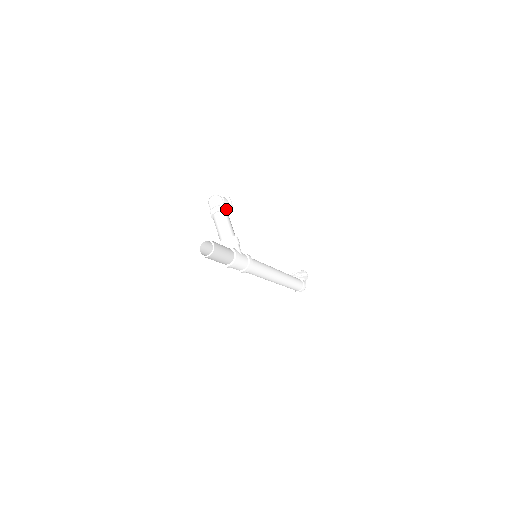
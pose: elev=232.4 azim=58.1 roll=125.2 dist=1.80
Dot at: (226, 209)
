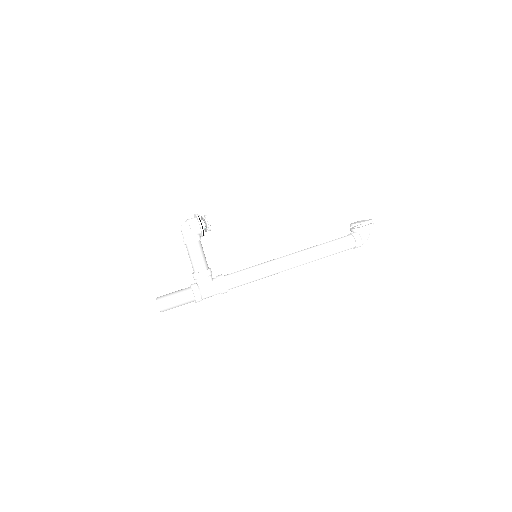
Dot at: (192, 241)
